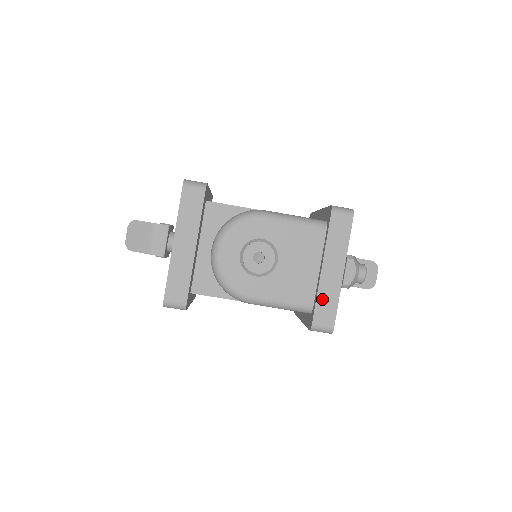
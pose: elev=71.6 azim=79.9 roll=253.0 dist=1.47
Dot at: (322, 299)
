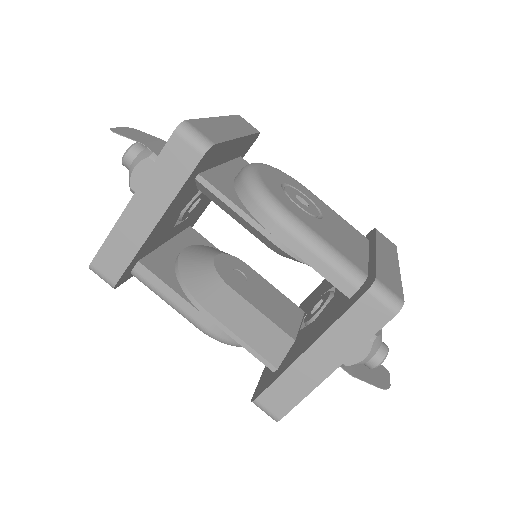
Dot at: (382, 269)
